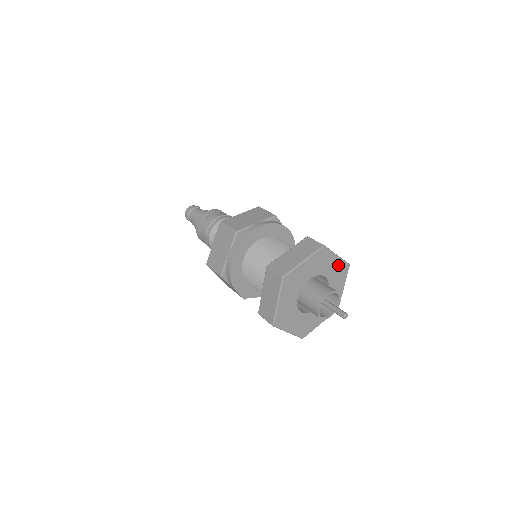
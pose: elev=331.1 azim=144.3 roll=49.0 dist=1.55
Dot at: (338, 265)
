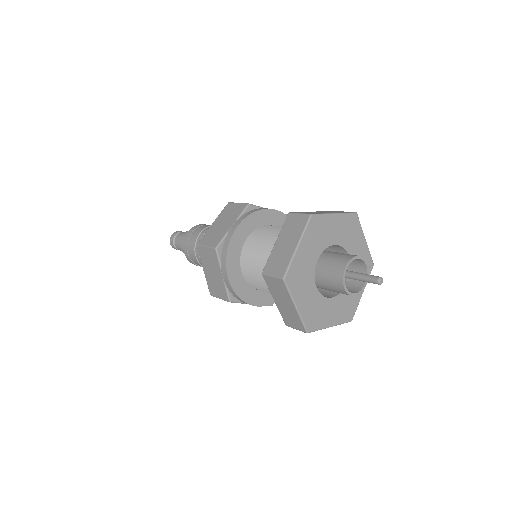
Dot at: (342, 223)
